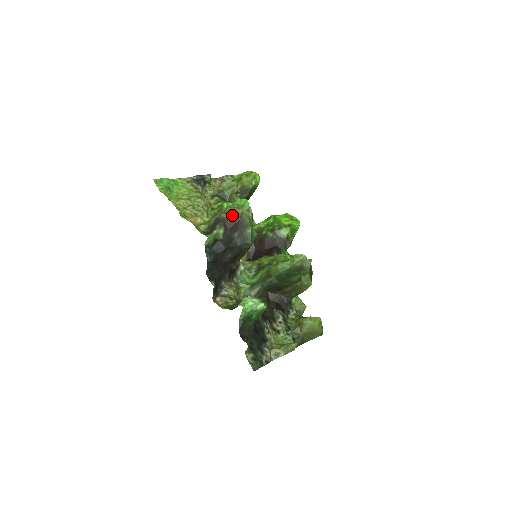
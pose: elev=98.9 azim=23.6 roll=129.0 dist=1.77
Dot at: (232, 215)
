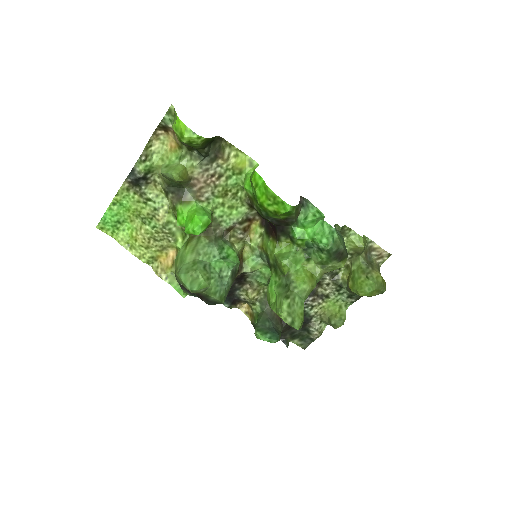
Dot at: occluded
